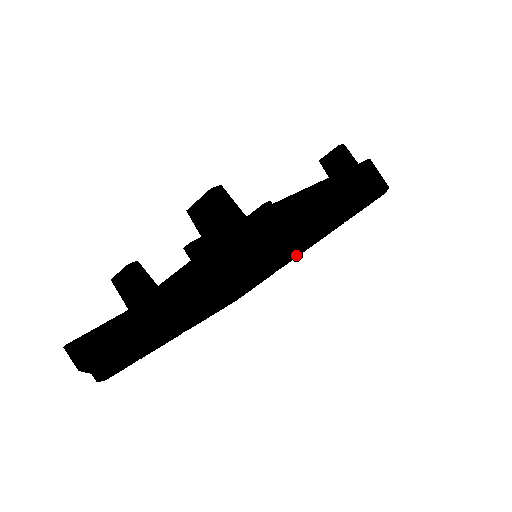
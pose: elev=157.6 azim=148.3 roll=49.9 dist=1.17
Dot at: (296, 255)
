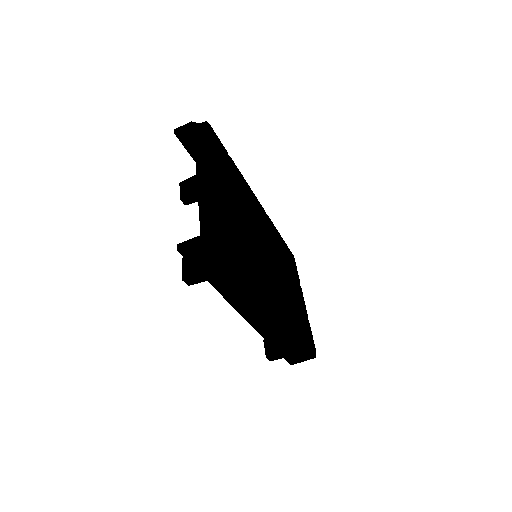
Dot at: occluded
